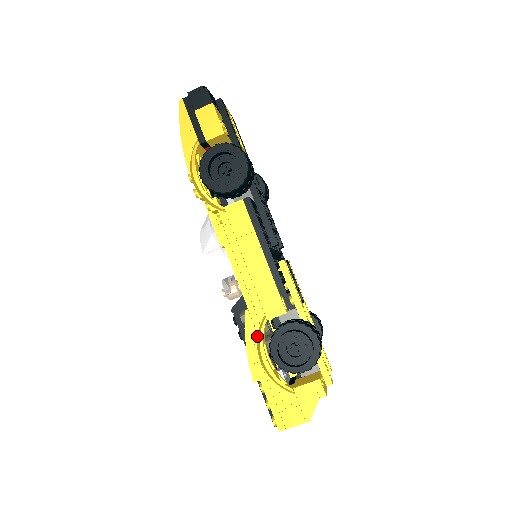
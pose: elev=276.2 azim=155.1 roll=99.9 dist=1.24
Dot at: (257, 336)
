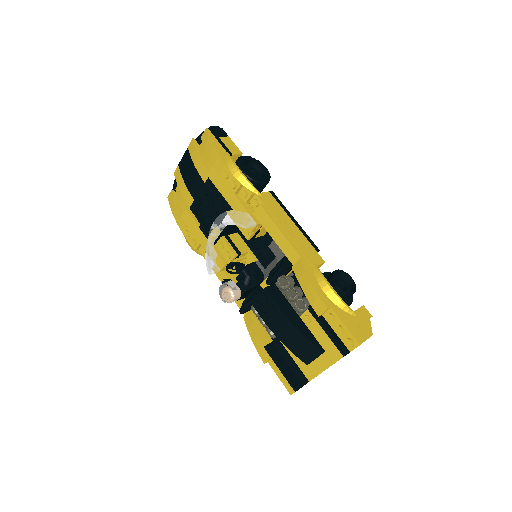
Dot at: (315, 276)
